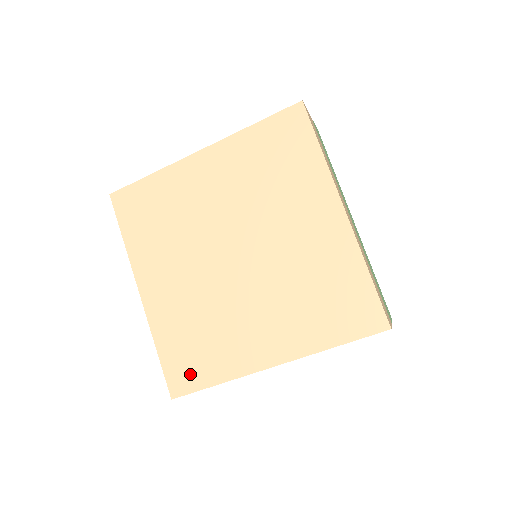
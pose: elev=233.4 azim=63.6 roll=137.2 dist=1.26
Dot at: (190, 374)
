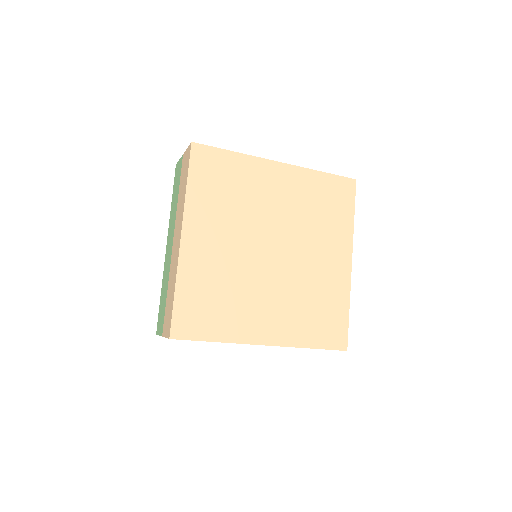
Dot at: (196, 324)
